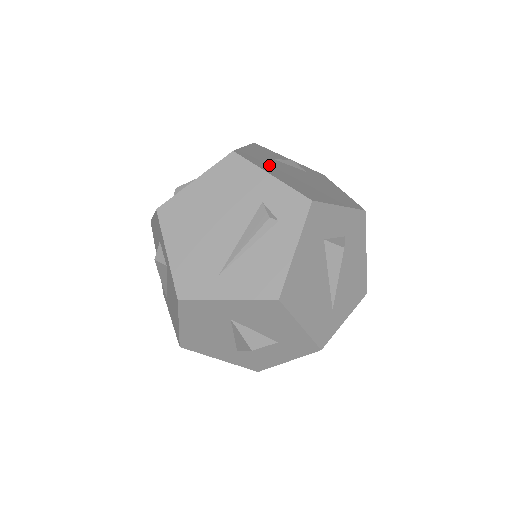
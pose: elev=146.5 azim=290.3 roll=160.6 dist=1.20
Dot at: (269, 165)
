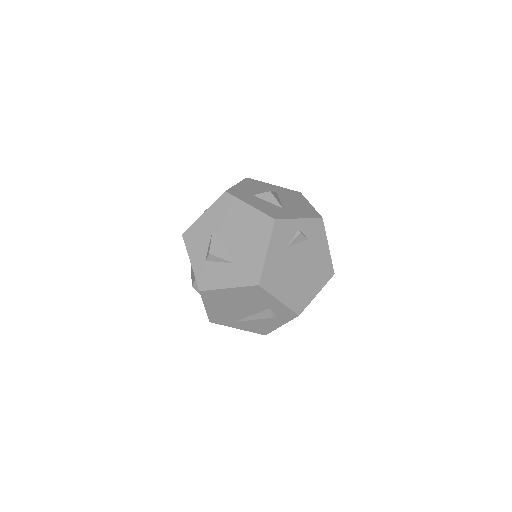
Dot at: (281, 277)
